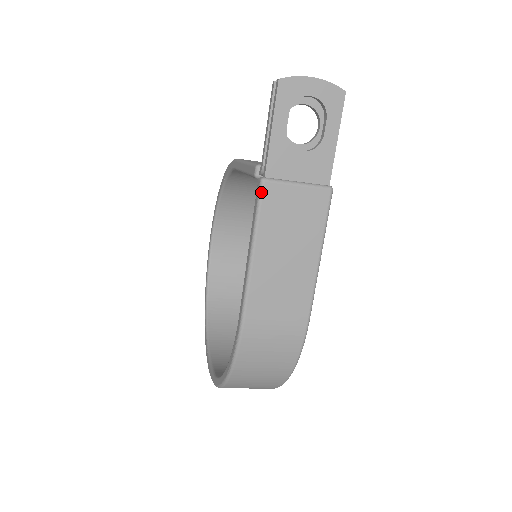
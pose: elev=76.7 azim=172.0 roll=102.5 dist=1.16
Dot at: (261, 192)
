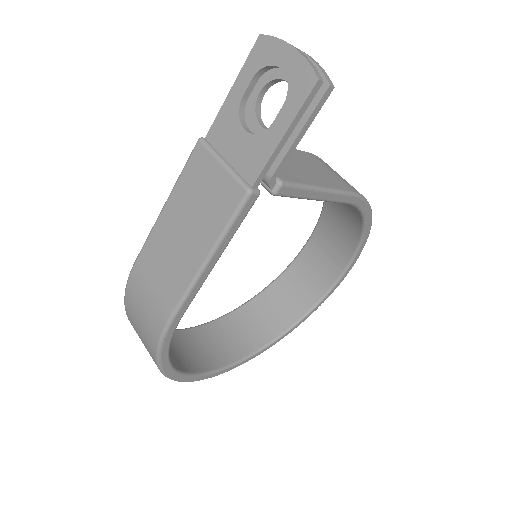
Dot at: (193, 150)
